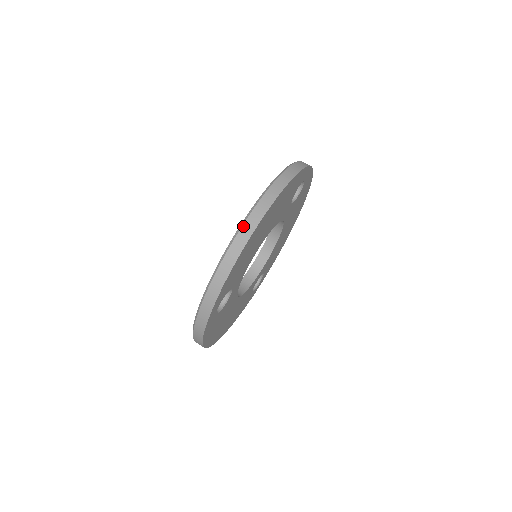
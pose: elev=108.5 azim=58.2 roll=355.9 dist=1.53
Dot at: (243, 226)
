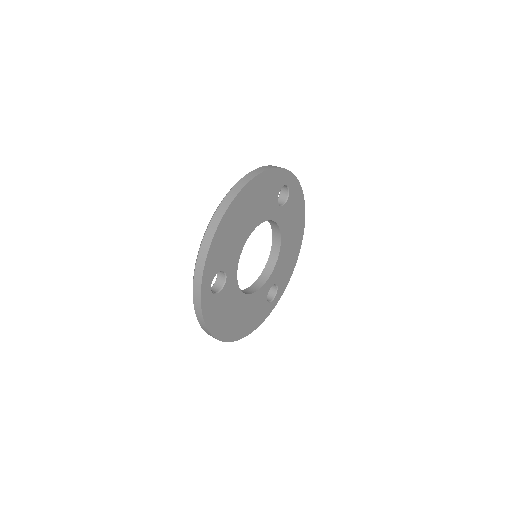
Dot at: (219, 207)
